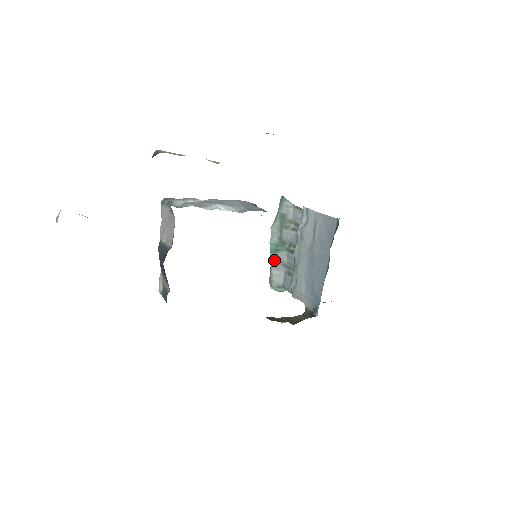
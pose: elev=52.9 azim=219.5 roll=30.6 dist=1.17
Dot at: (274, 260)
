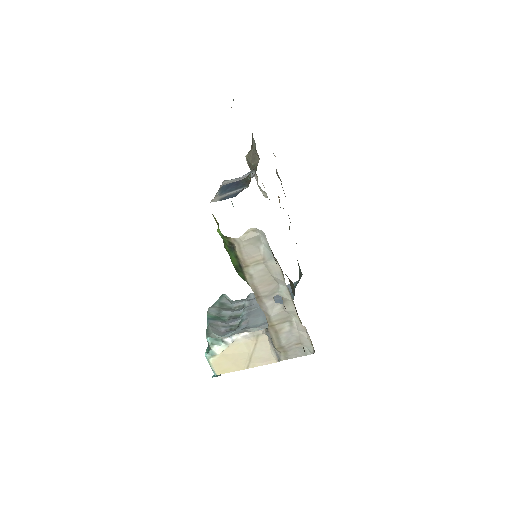
Dot at: (213, 323)
